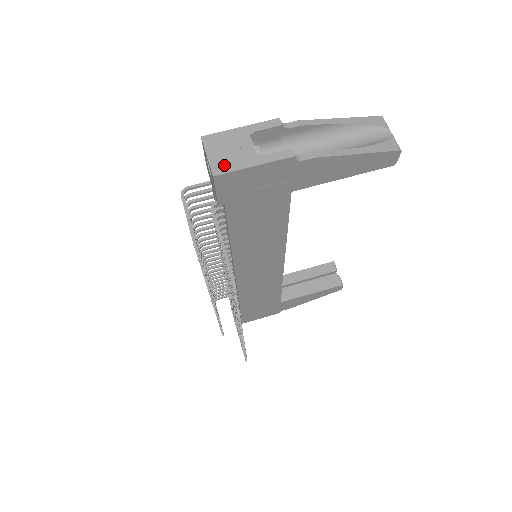
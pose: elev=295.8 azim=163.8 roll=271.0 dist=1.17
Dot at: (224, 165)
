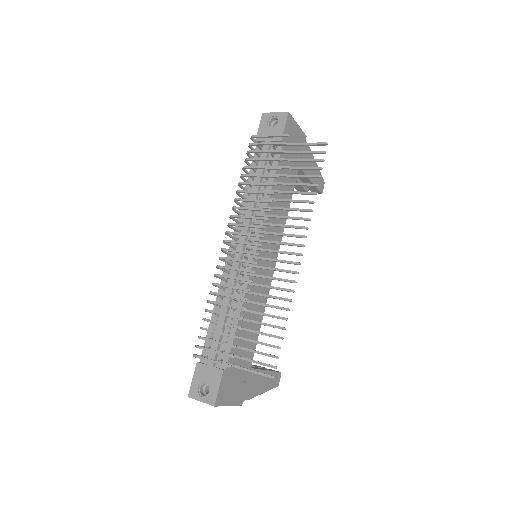
Dot at: occluded
